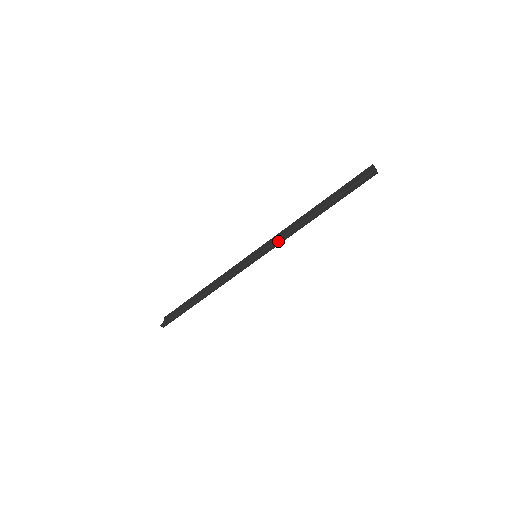
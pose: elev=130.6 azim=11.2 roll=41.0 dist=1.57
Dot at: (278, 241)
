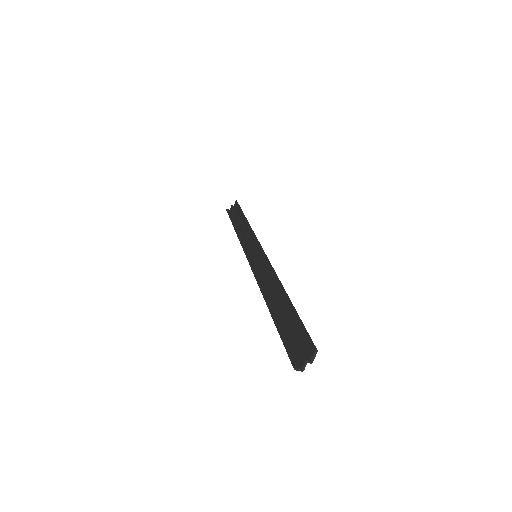
Dot at: (256, 277)
